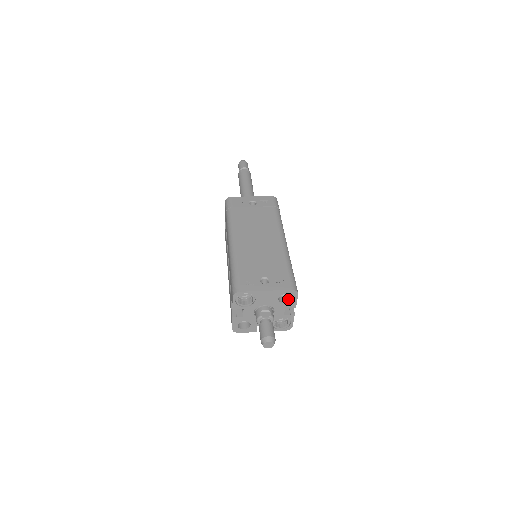
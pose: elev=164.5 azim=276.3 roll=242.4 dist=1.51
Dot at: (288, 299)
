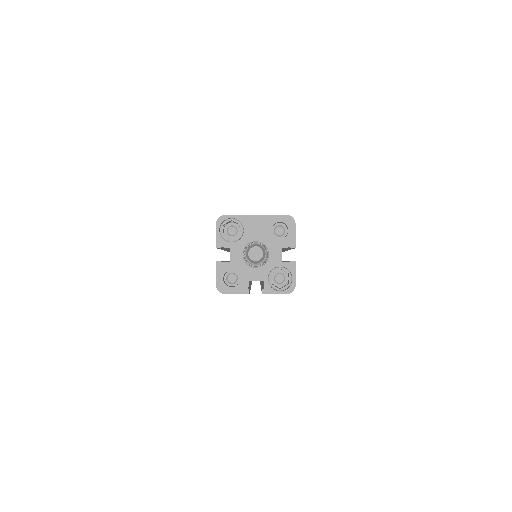
Dot at: (285, 236)
